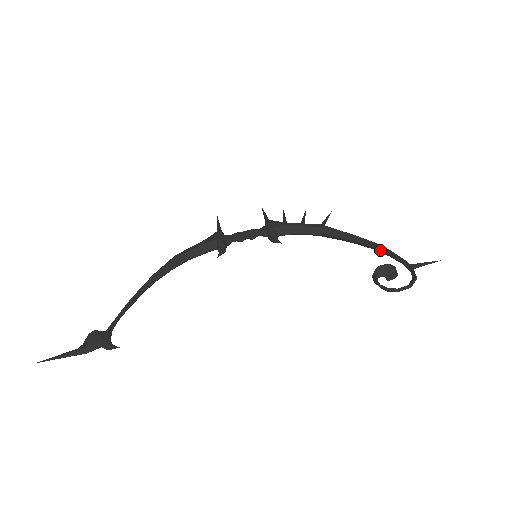
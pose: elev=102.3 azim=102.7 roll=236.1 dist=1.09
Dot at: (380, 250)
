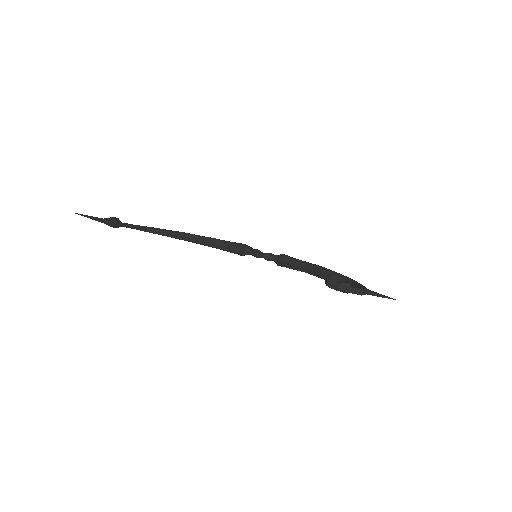
Dot at: (352, 284)
